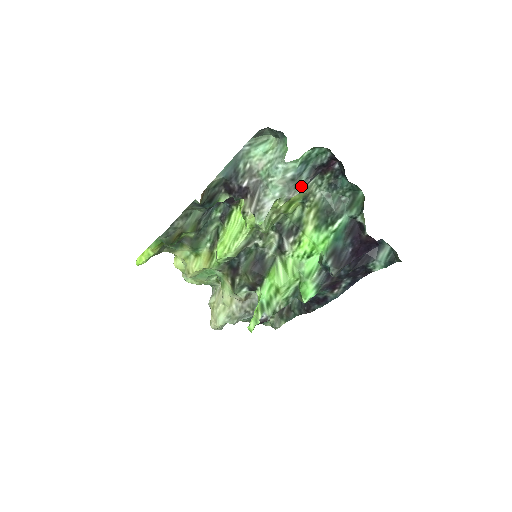
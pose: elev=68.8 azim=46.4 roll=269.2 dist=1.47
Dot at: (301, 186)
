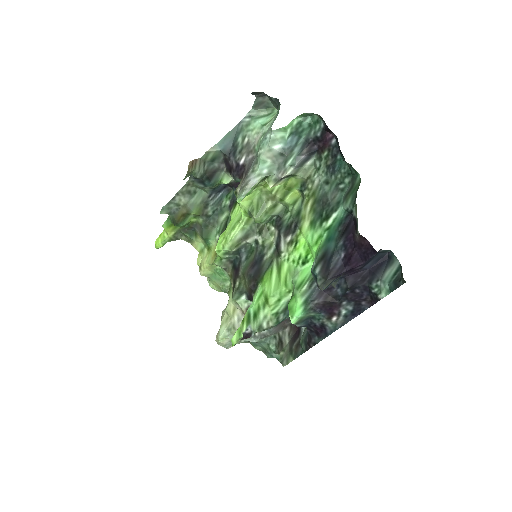
Dot at: (291, 164)
